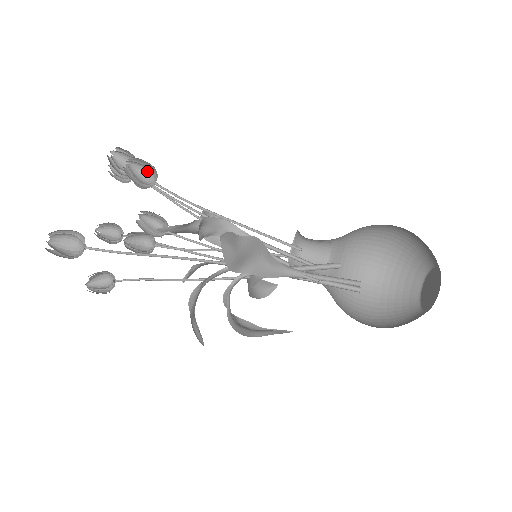
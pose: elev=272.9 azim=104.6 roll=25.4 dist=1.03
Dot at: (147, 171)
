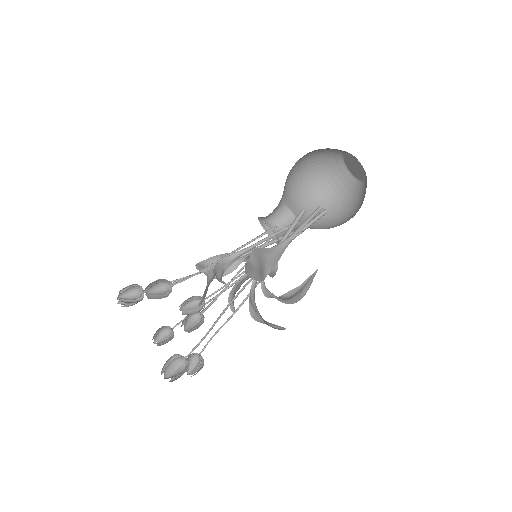
Dot at: (159, 285)
